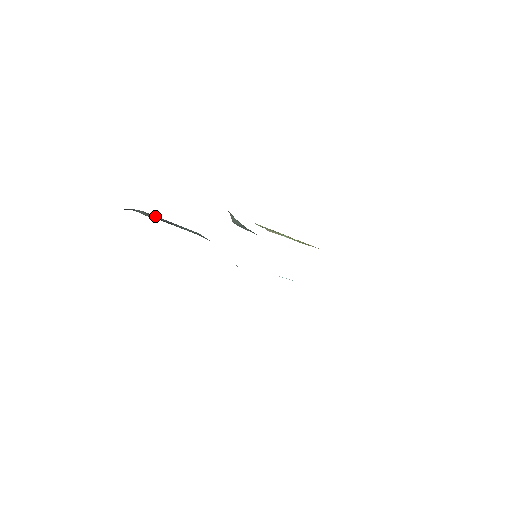
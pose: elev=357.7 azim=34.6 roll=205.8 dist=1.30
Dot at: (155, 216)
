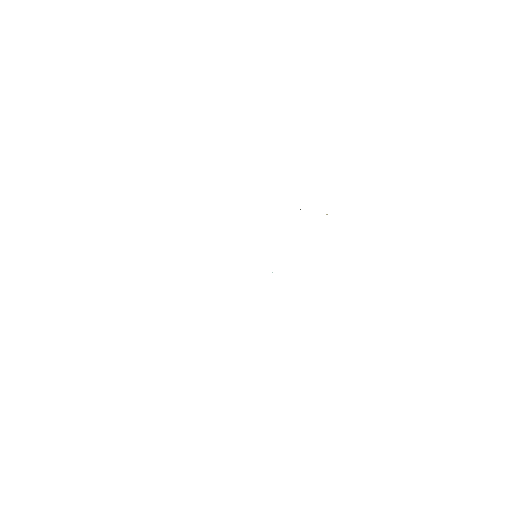
Dot at: occluded
